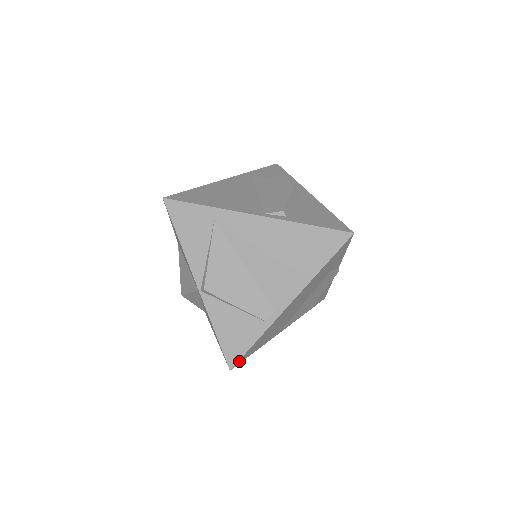
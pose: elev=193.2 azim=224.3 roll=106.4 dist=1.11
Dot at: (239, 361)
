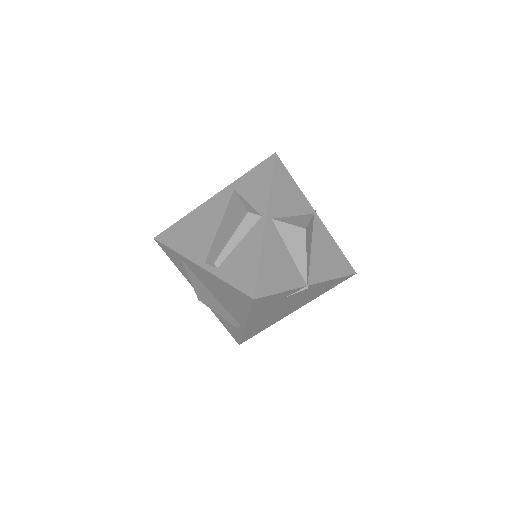
Dot at: (243, 341)
